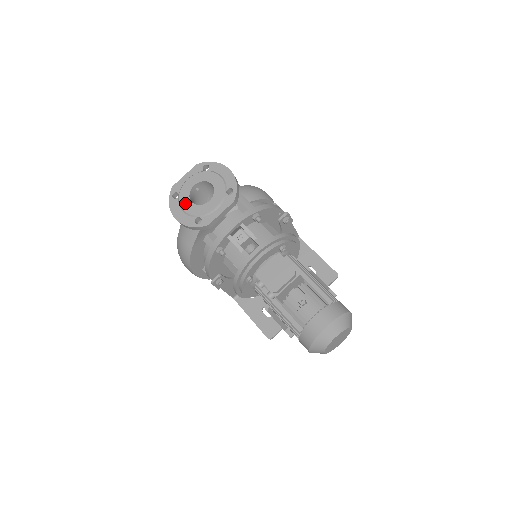
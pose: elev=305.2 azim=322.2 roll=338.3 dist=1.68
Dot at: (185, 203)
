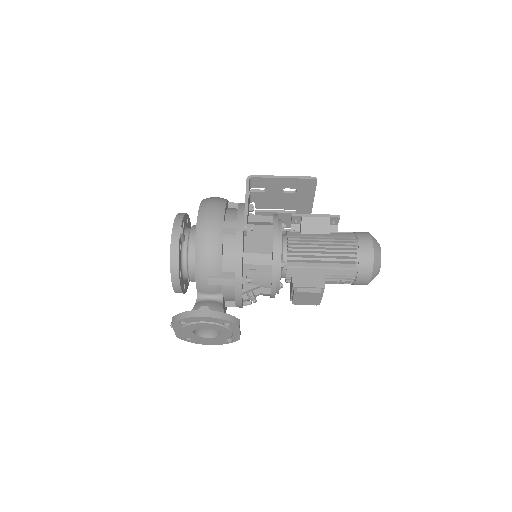
Dot at: (204, 340)
